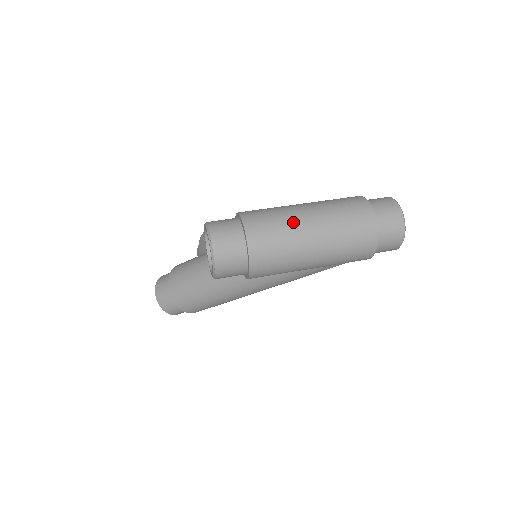
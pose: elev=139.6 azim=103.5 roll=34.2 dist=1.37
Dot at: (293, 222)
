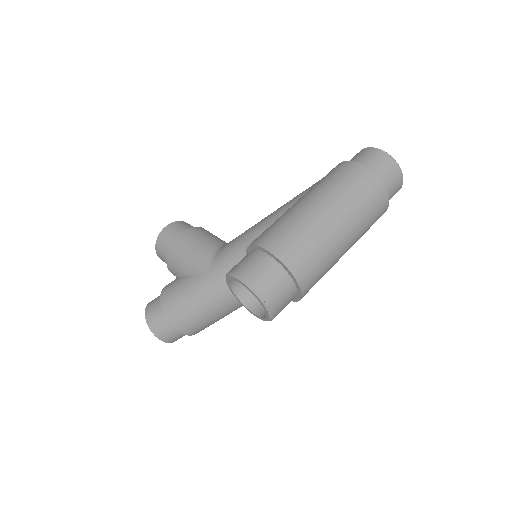
Dot at: (322, 231)
